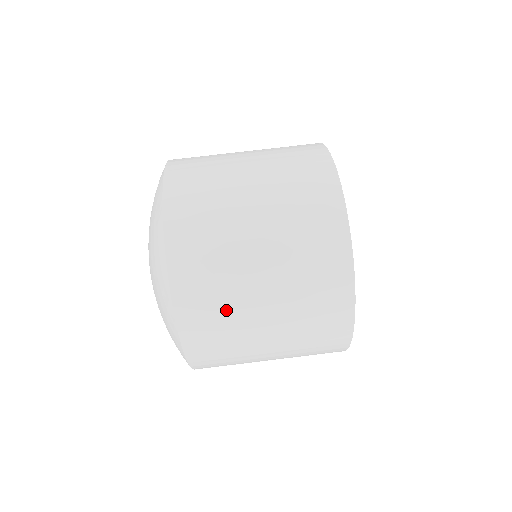
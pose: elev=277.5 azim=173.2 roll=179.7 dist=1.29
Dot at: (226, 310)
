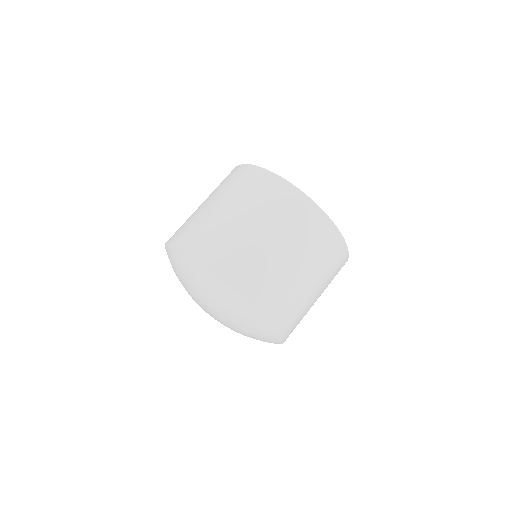
Dot at: (278, 283)
